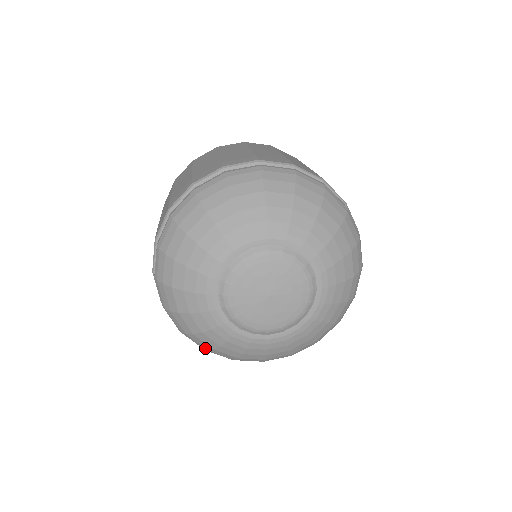
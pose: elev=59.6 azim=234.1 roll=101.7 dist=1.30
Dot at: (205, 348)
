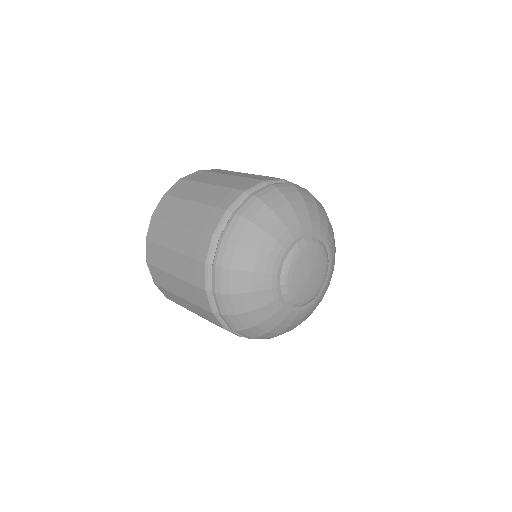
Dot at: (234, 311)
